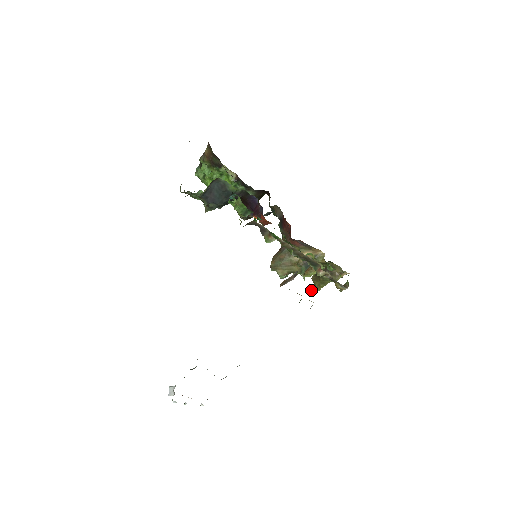
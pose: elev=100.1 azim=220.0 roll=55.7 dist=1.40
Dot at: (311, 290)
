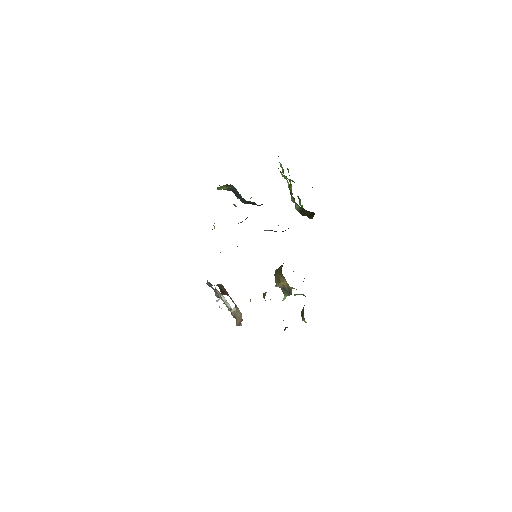
Dot at: occluded
